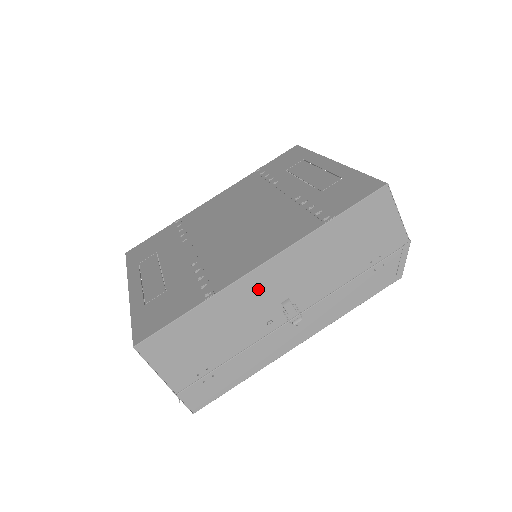
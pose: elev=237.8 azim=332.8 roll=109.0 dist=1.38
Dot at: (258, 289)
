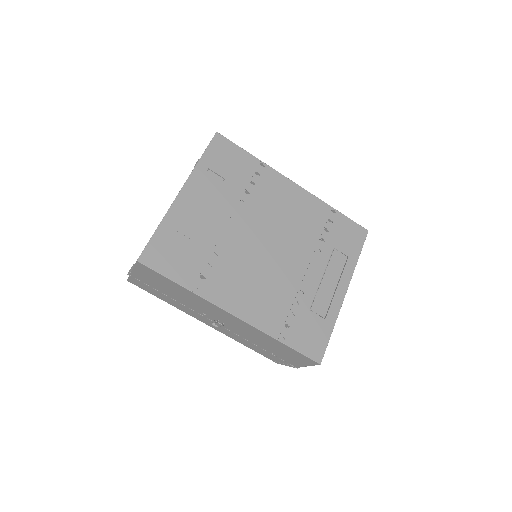
Dot at: (218, 312)
